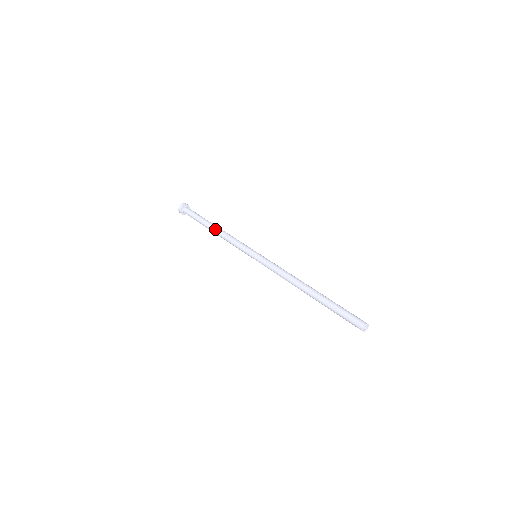
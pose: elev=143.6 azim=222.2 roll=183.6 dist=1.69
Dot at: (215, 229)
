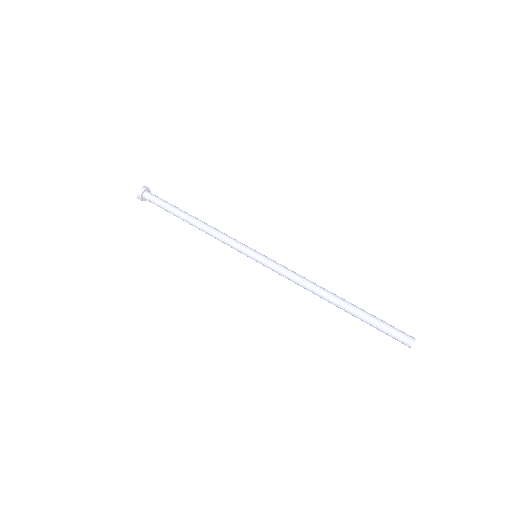
Dot at: (195, 221)
